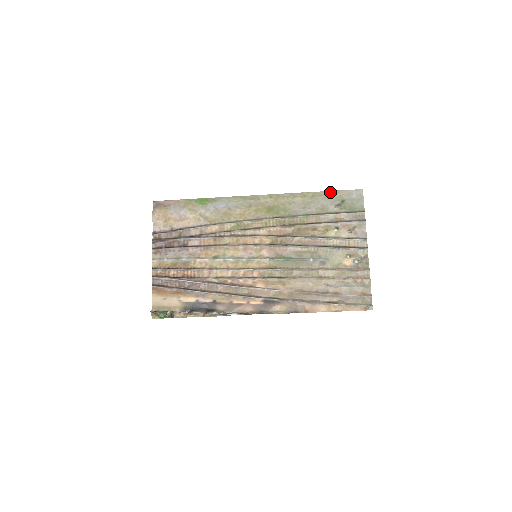
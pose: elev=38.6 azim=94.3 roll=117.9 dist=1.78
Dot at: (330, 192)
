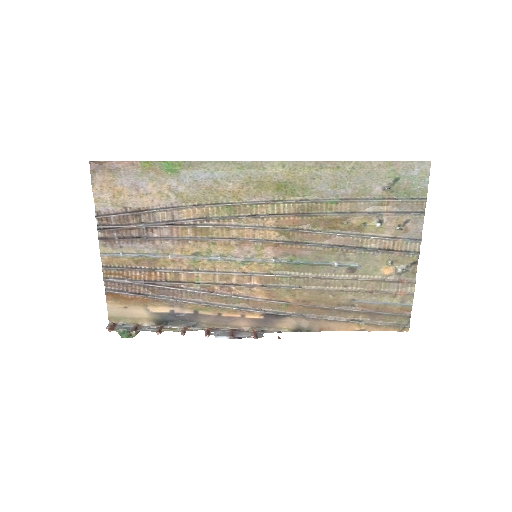
Dot at: (379, 163)
